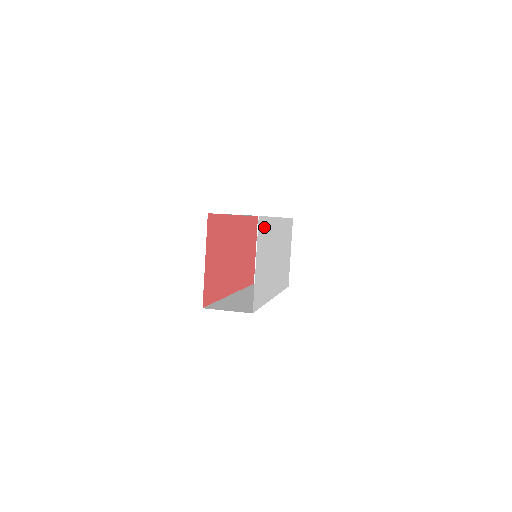
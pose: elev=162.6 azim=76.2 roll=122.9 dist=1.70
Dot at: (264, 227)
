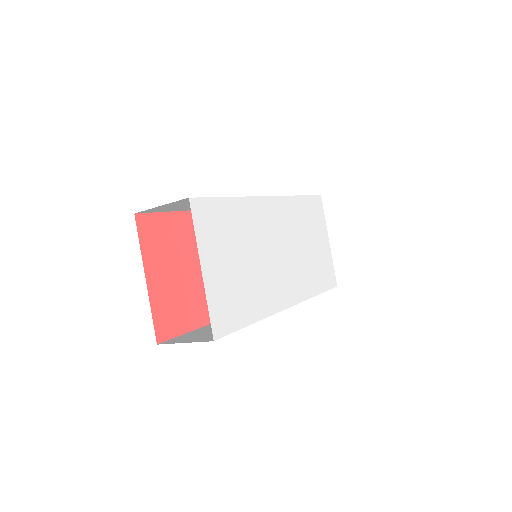
Dot at: (217, 213)
